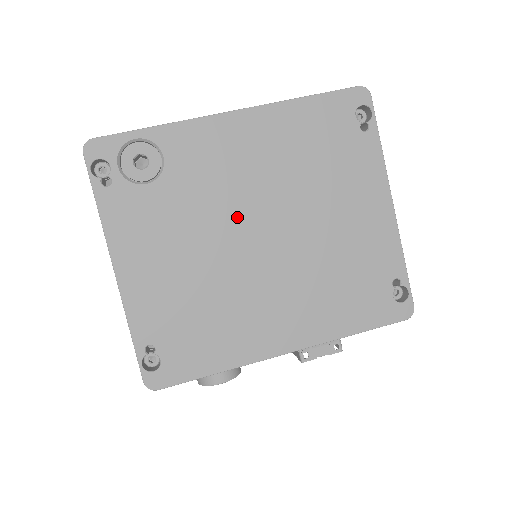
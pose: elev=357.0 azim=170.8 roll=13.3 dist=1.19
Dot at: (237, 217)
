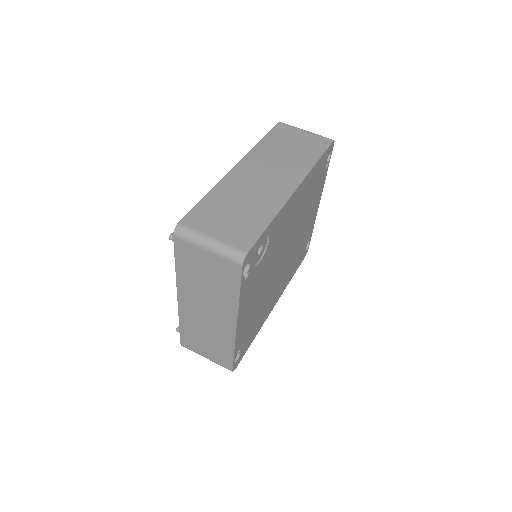
Dot at: (281, 252)
